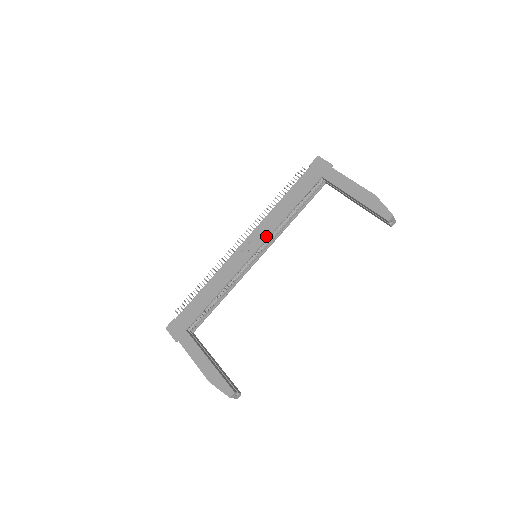
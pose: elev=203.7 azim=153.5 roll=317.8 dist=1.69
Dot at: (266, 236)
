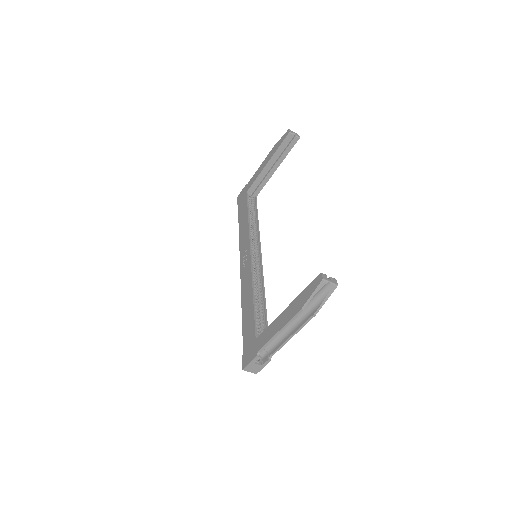
Dot at: (248, 240)
